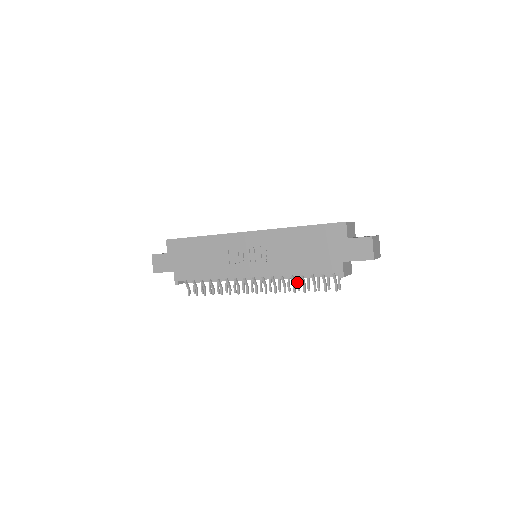
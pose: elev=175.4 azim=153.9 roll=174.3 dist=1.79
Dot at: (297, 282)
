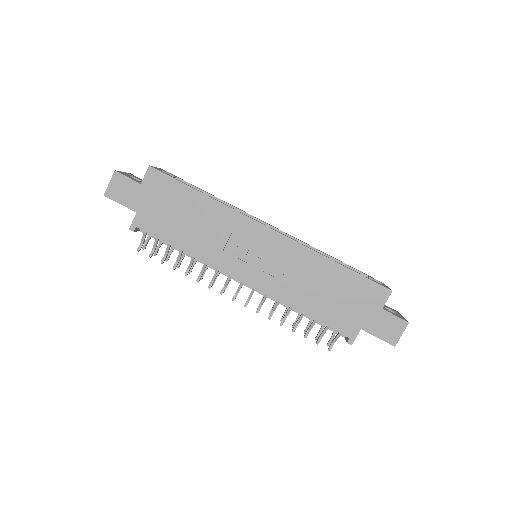
Dot at: (286, 311)
